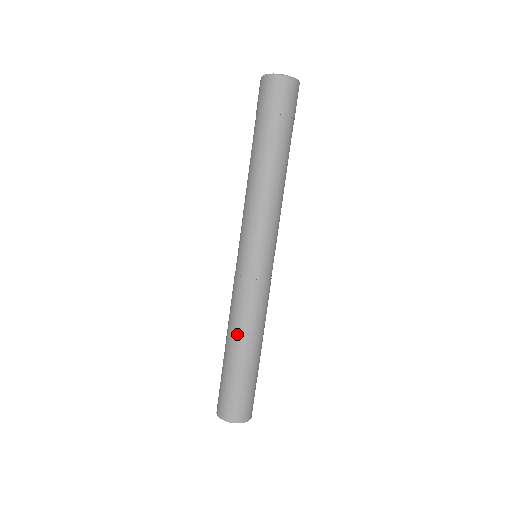
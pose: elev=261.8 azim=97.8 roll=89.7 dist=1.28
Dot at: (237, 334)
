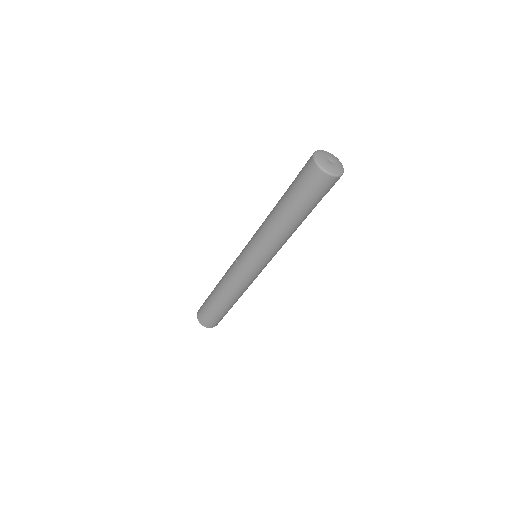
Dot at: (220, 285)
